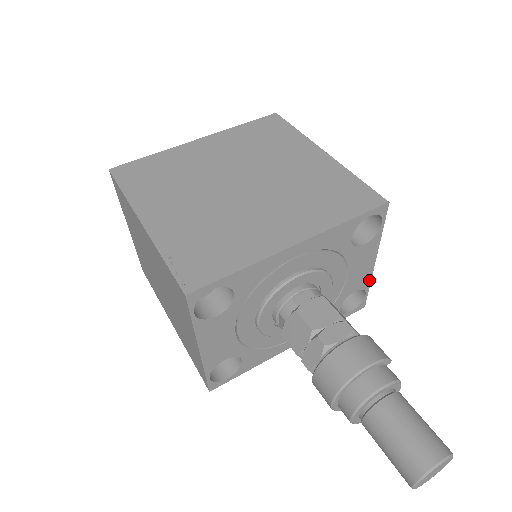
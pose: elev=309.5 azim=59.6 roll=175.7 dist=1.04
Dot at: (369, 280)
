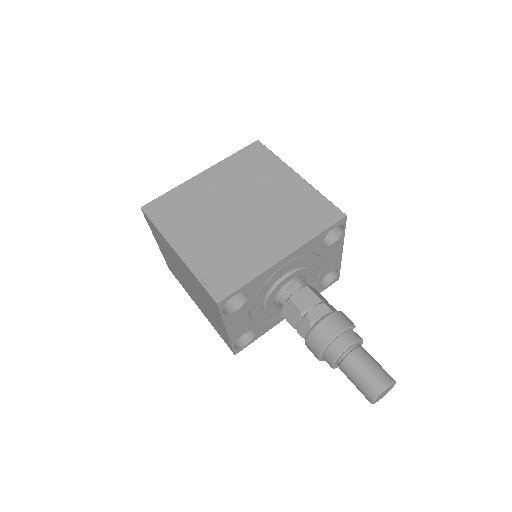
Dot at: (340, 263)
